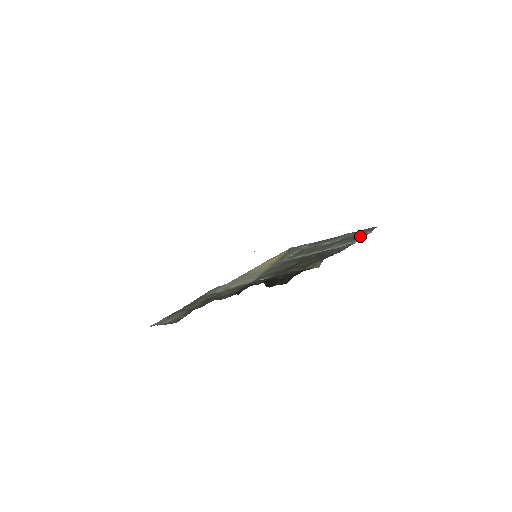
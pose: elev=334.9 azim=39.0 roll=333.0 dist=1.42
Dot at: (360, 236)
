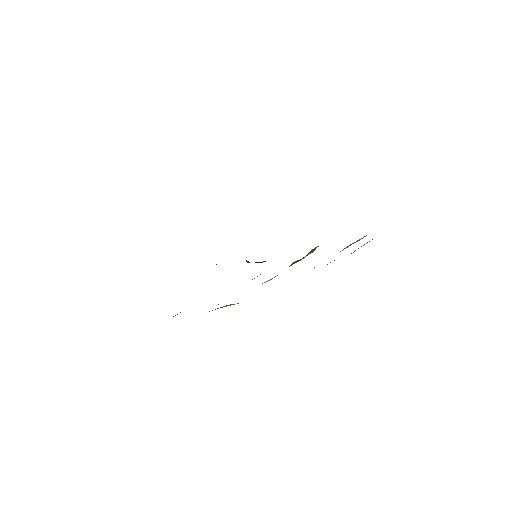
Dot at: occluded
